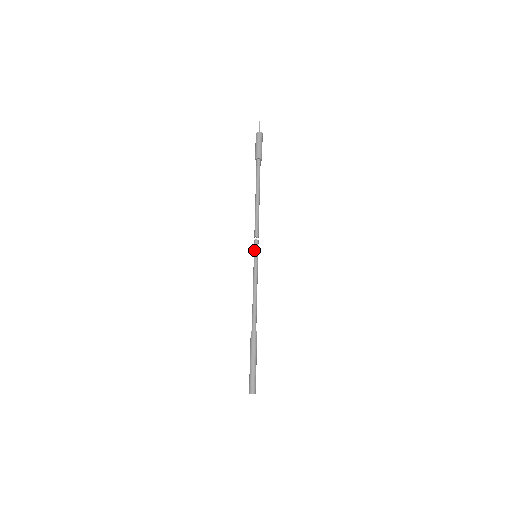
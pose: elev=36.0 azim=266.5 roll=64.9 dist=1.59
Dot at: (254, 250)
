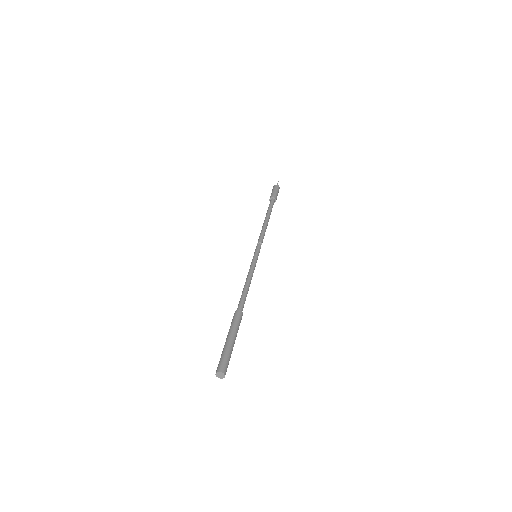
Dot at: (257, 250)
